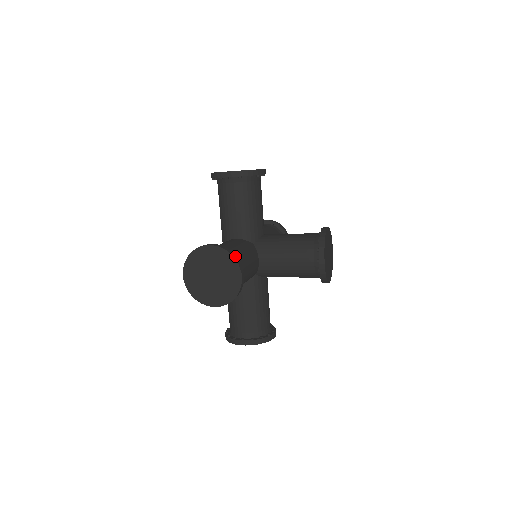
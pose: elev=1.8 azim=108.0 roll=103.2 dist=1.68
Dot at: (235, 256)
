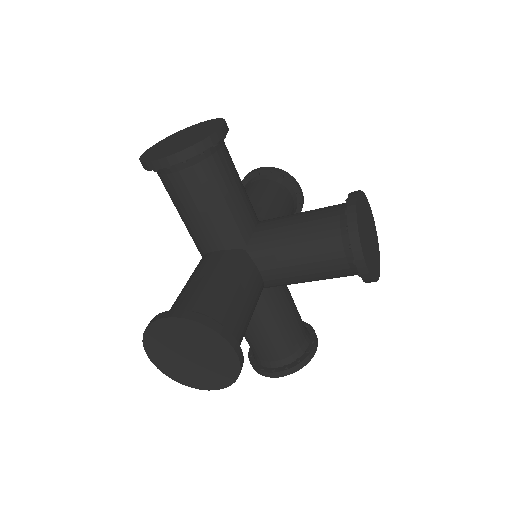
Dot at: (214, 324)
